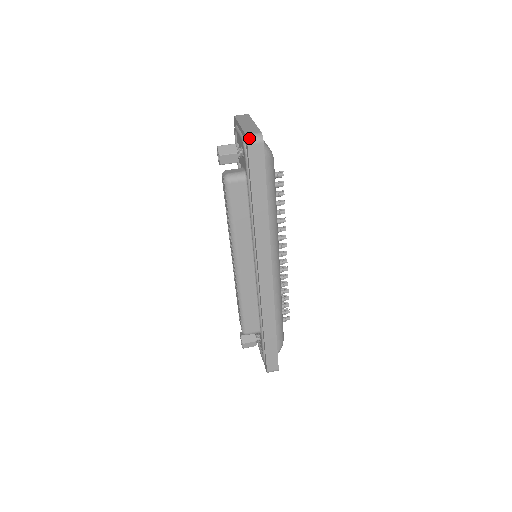
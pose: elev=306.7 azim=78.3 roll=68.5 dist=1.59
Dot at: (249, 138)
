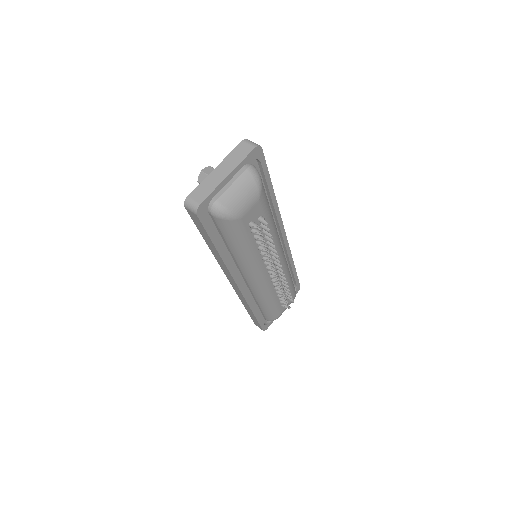
Dot at: (186, 203)
